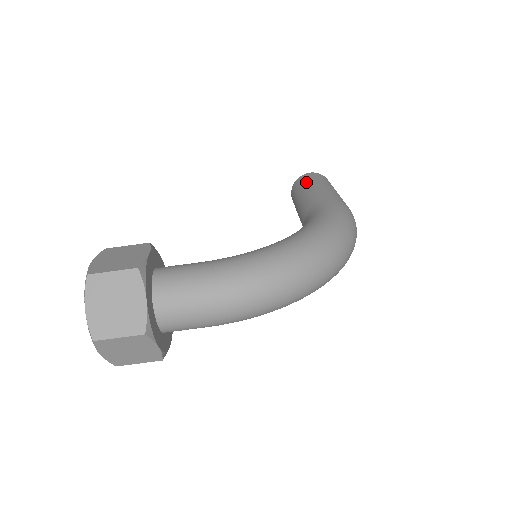
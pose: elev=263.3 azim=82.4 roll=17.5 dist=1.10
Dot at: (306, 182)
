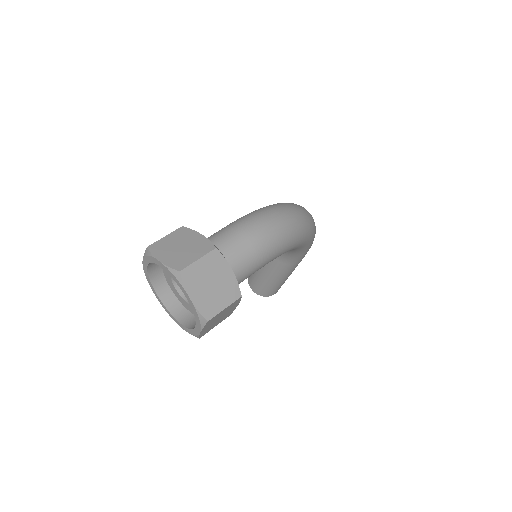
Dot at: occluded
